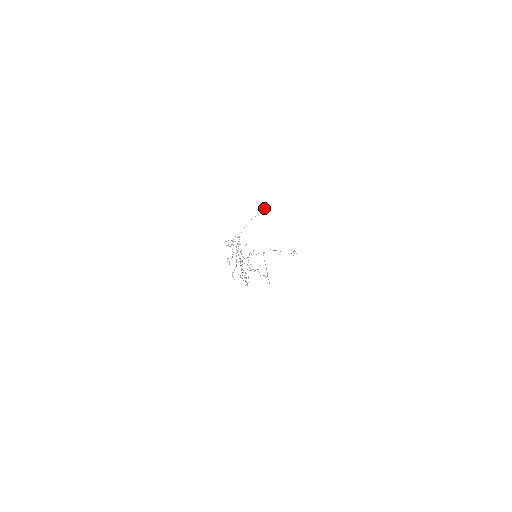
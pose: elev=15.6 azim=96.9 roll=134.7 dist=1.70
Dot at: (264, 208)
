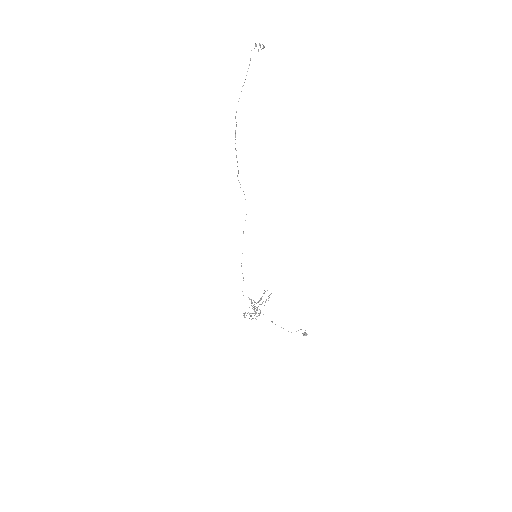
Dot at: occluded
